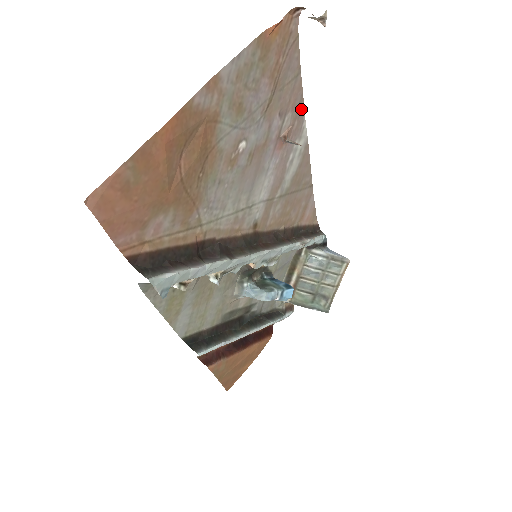
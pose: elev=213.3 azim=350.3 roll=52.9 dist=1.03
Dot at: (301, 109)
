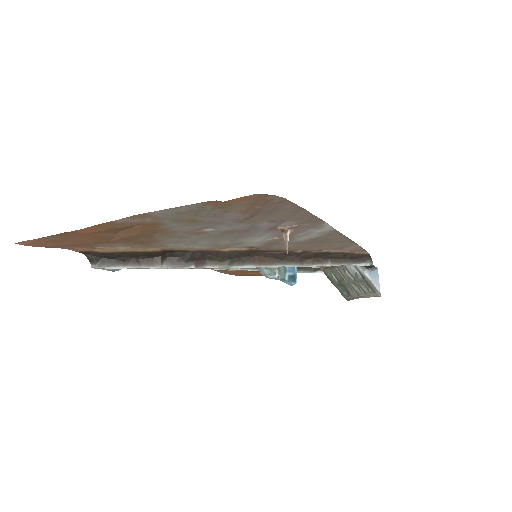
Dot at: (316, 220)
